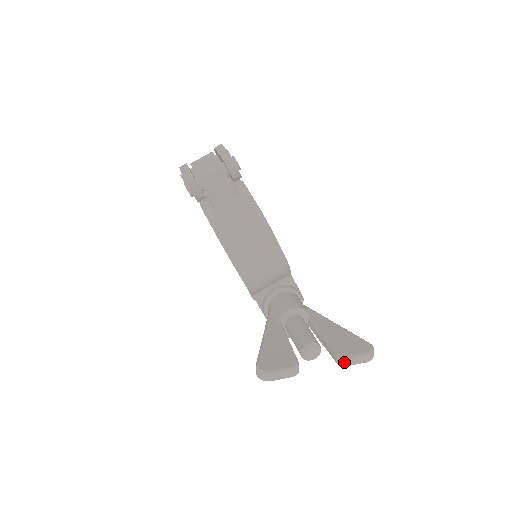
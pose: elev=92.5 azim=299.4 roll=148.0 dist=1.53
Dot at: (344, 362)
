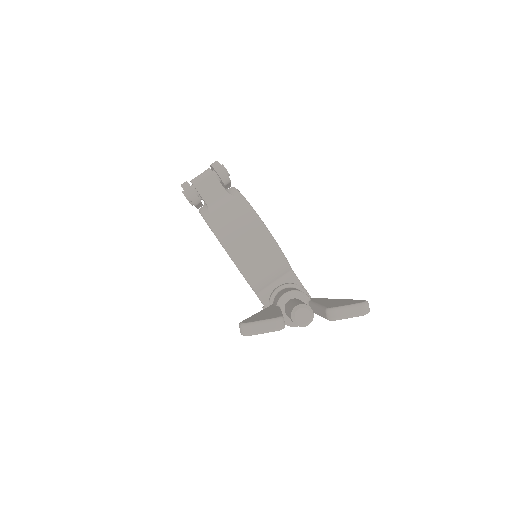
Dot at: (333, 314)
